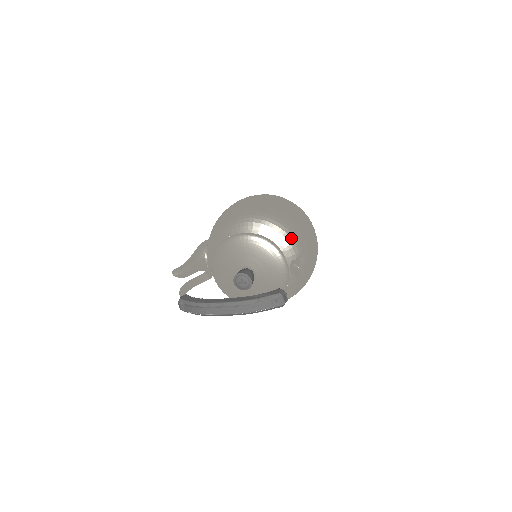
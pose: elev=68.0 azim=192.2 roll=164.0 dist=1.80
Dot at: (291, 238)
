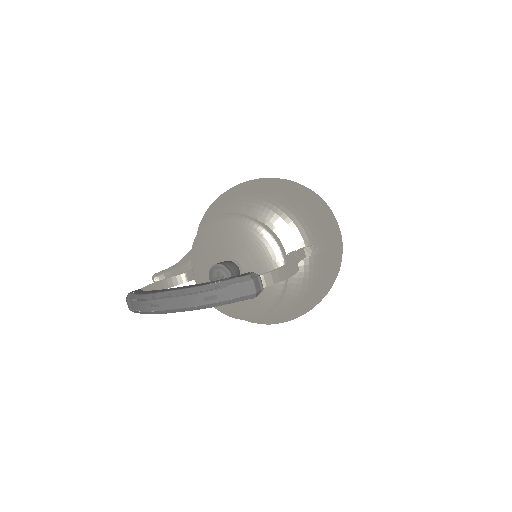
Dot at: (292, 221)
